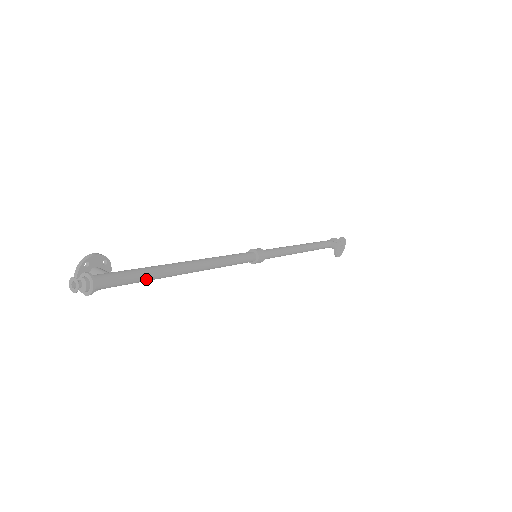
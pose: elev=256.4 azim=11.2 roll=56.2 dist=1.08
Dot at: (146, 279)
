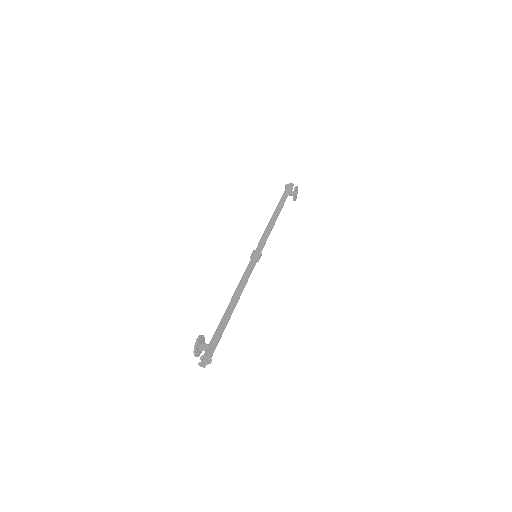
Dot at: occluded
